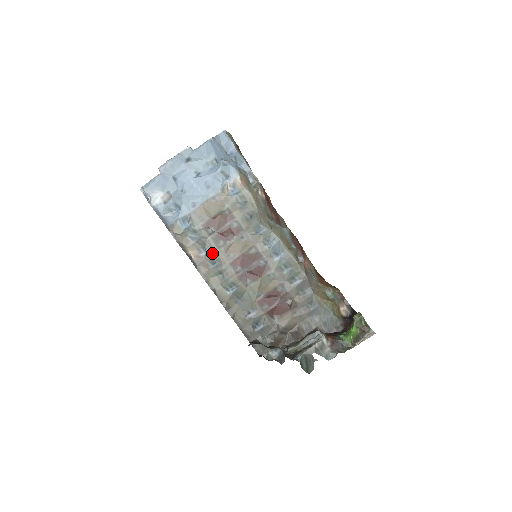
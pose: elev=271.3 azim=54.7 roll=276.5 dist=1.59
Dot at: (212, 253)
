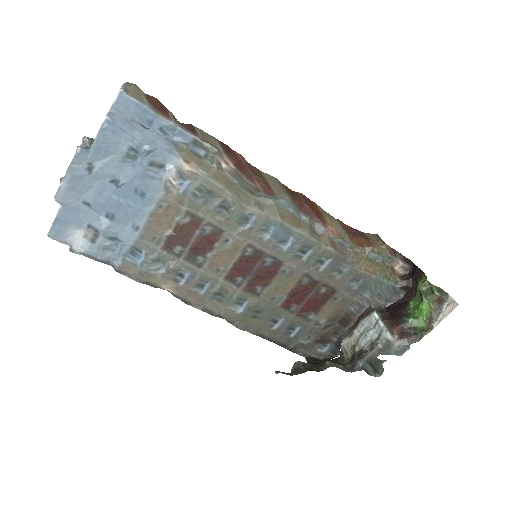
Dot at: (194, 276)
